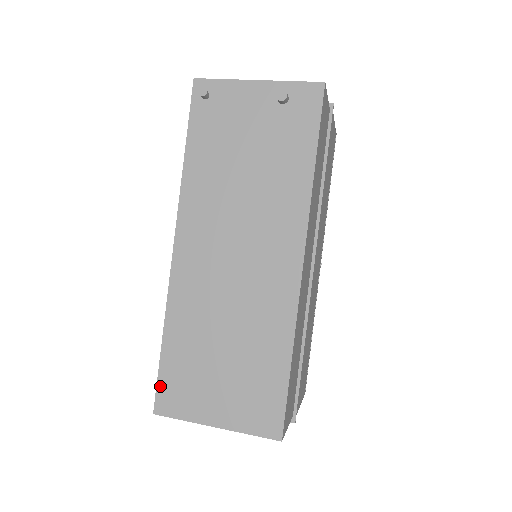
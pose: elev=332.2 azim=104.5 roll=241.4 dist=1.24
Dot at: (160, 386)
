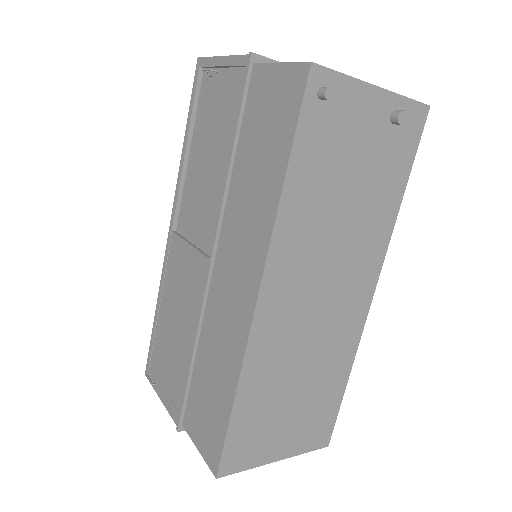
Dot at: (227, 450)
